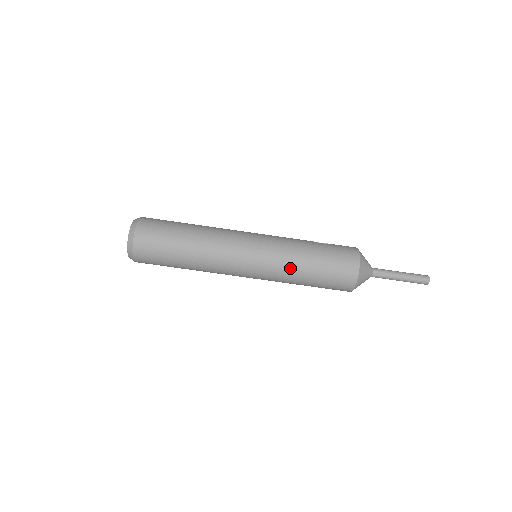
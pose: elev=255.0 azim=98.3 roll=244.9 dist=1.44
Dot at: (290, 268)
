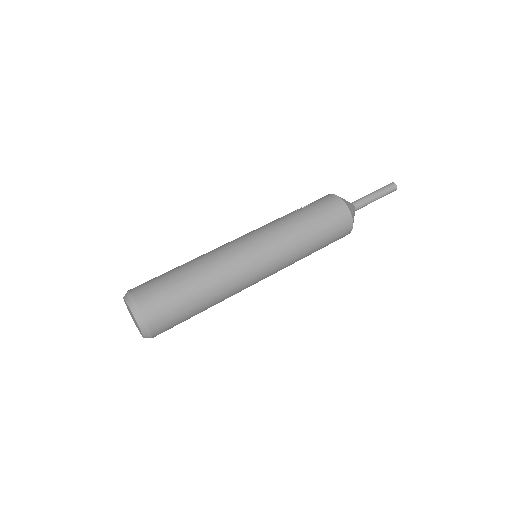
Dot at: (297, 247)
